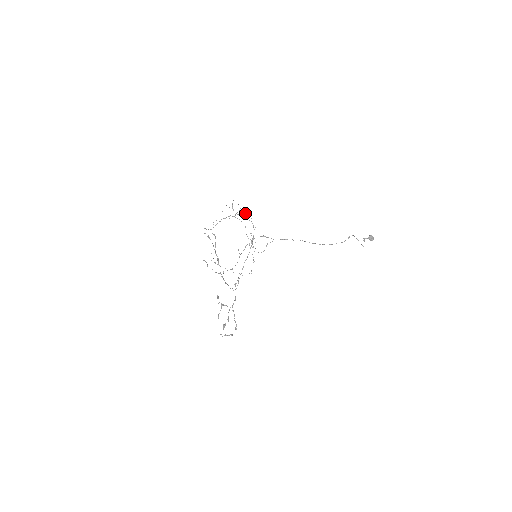
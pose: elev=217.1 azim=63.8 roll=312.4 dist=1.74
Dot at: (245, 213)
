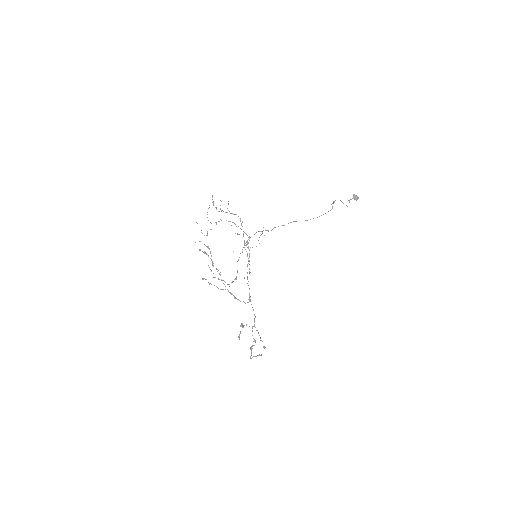
Dot at: occluded
